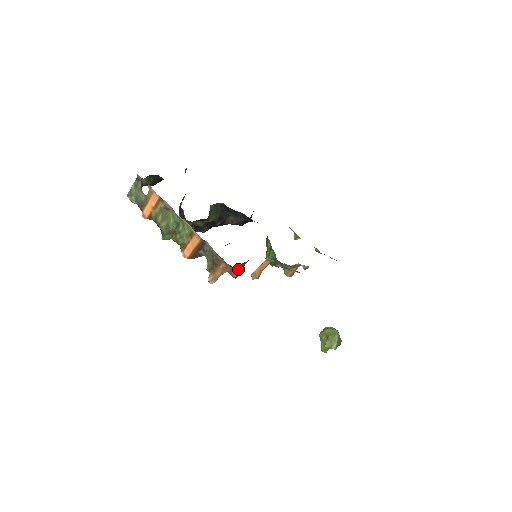
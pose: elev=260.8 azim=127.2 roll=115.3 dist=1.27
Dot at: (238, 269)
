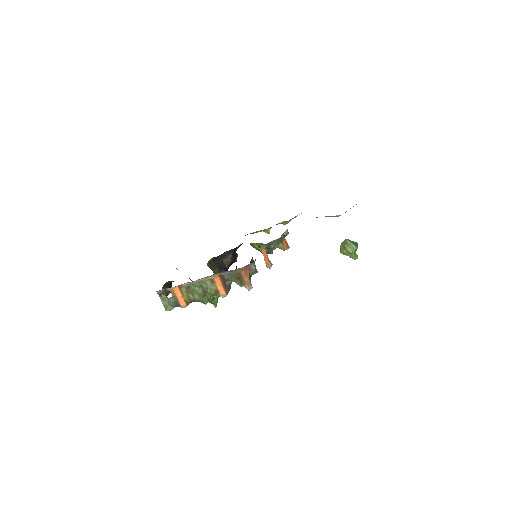
Dot at: occluded
